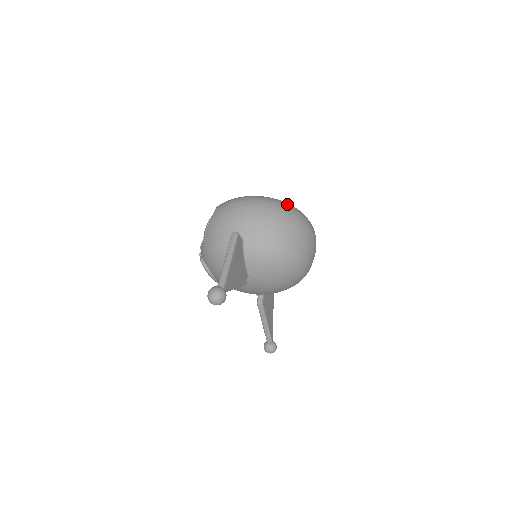
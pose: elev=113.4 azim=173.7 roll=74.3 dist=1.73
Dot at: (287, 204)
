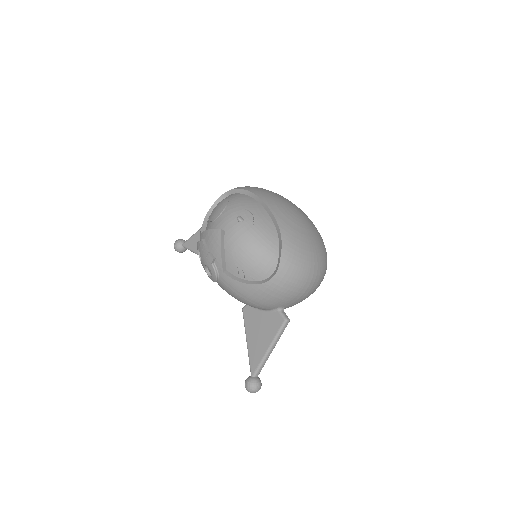
Dot at: occluded
